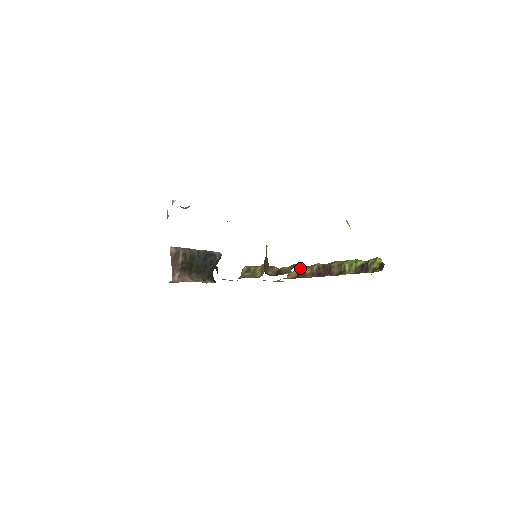
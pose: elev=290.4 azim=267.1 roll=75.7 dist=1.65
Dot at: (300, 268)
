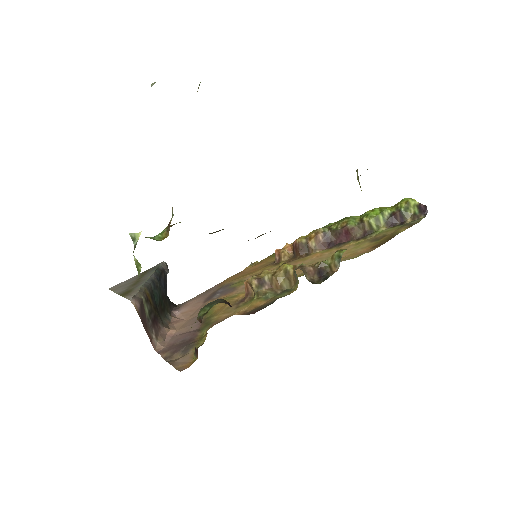
Dot at: (298, 243)
